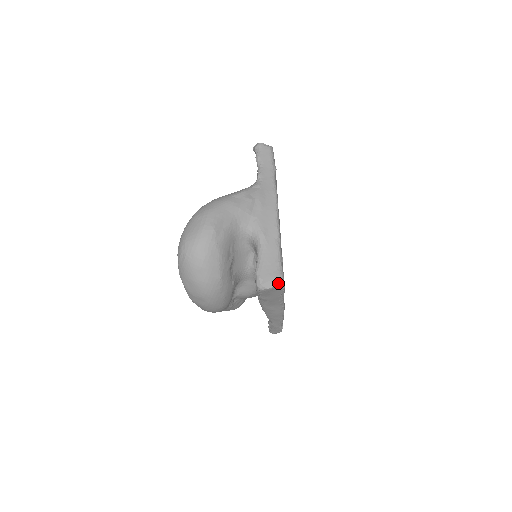
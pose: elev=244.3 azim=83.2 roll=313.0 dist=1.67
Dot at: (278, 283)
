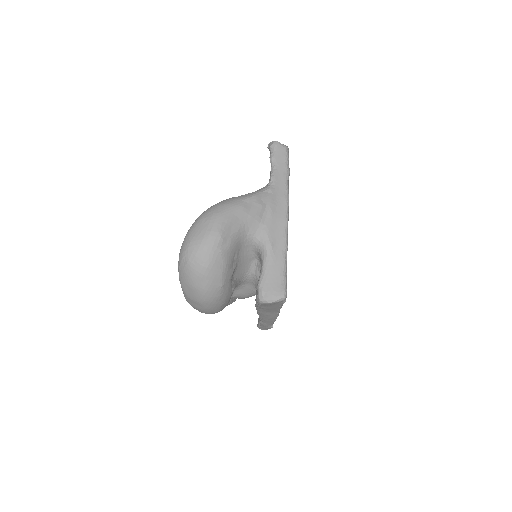
Dot at: (281, 298)
